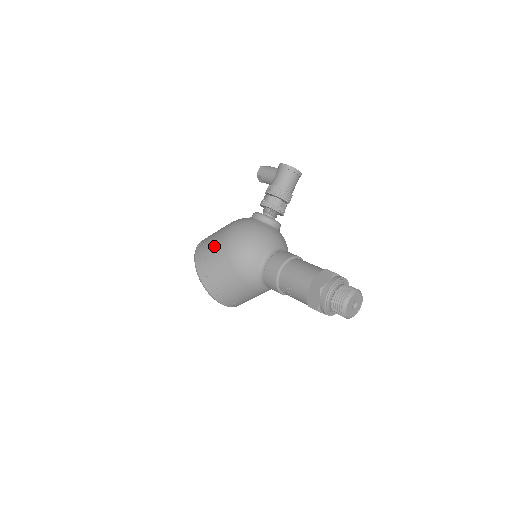
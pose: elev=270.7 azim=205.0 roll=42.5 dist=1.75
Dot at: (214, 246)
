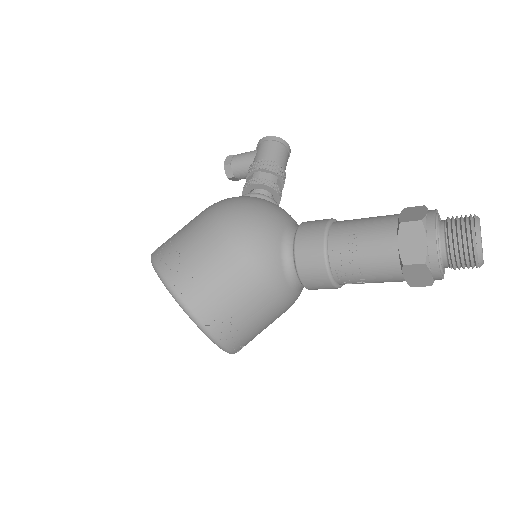
Dot at: (192, 231)
